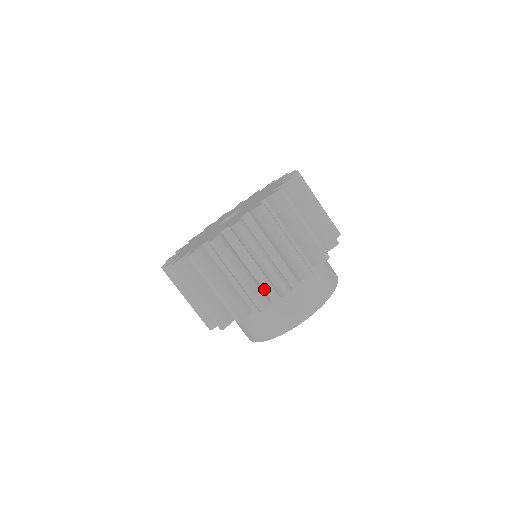
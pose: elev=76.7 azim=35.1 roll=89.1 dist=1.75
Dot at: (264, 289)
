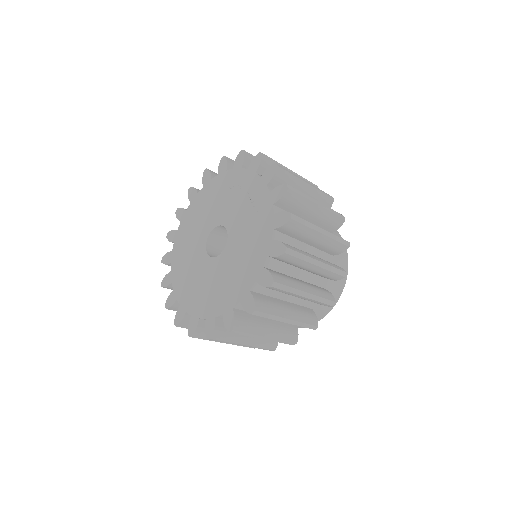
Dot at: occluded
